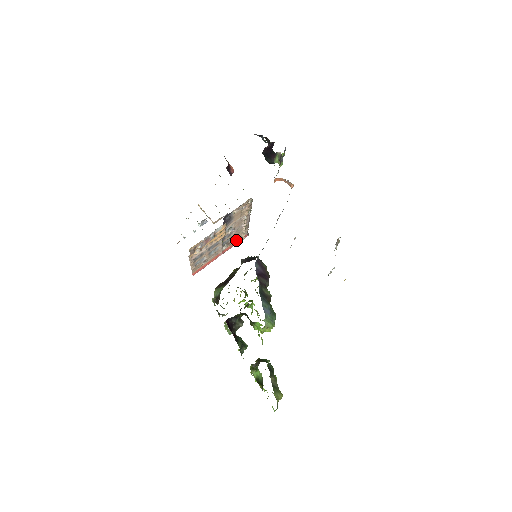
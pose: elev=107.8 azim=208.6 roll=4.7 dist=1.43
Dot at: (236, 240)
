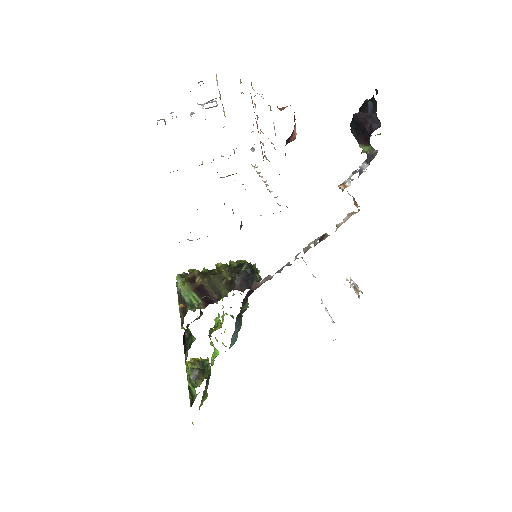
Dot at: occluded
